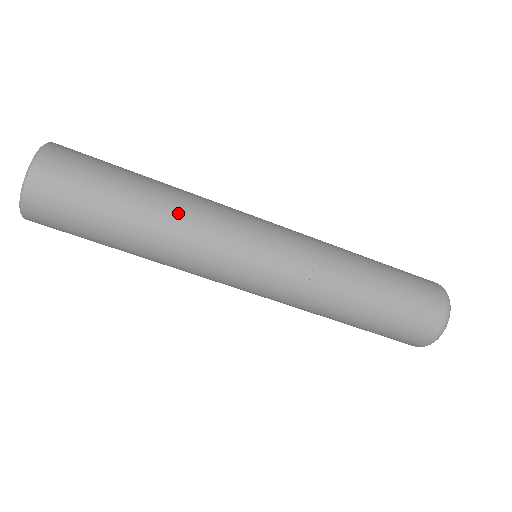
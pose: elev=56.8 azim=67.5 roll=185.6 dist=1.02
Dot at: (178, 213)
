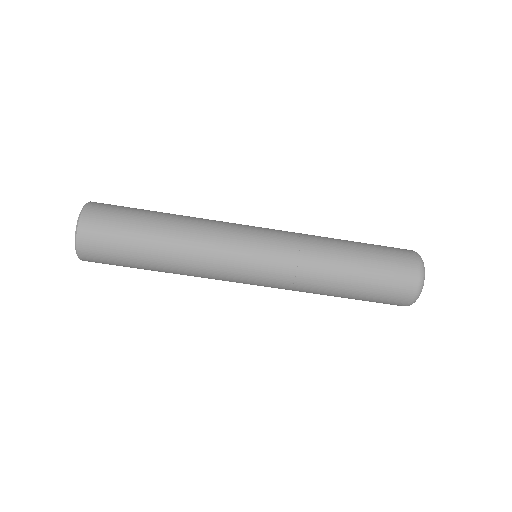
Dot at: (191, 218)
